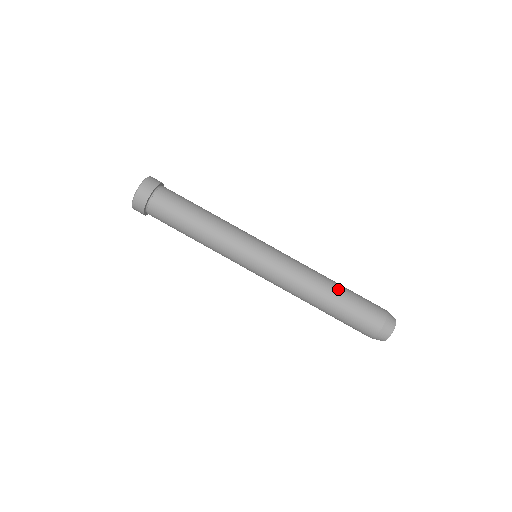
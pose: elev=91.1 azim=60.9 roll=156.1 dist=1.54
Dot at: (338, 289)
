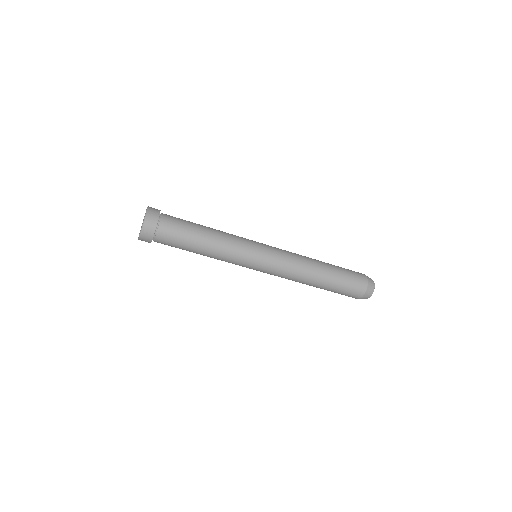
Dot at: (327, 277)
